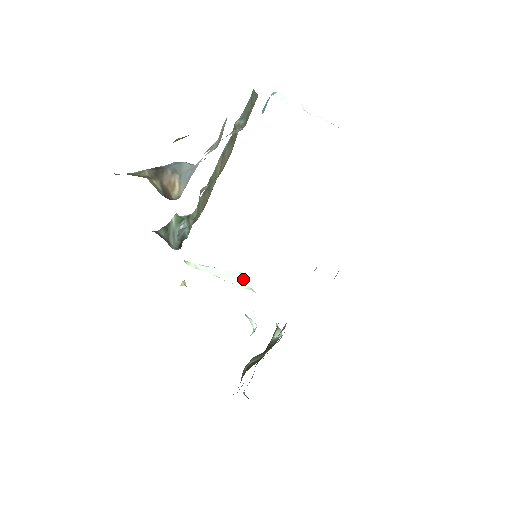
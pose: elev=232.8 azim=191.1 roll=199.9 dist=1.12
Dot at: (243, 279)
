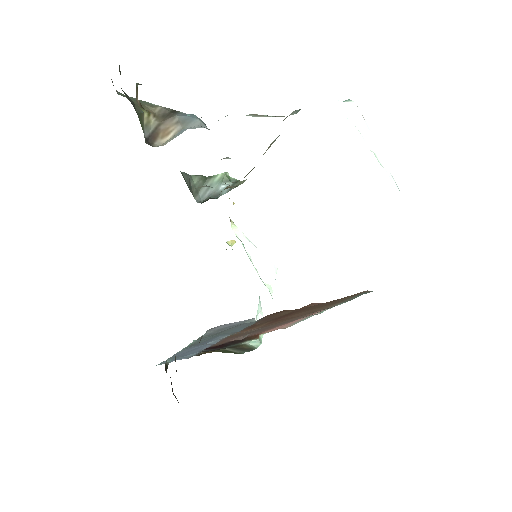
Dot at: (272, 274)
